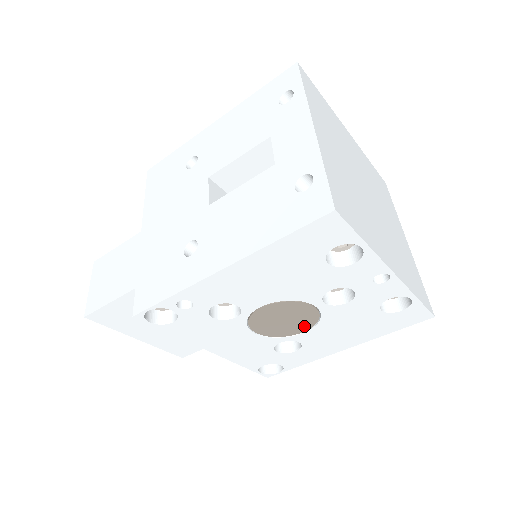
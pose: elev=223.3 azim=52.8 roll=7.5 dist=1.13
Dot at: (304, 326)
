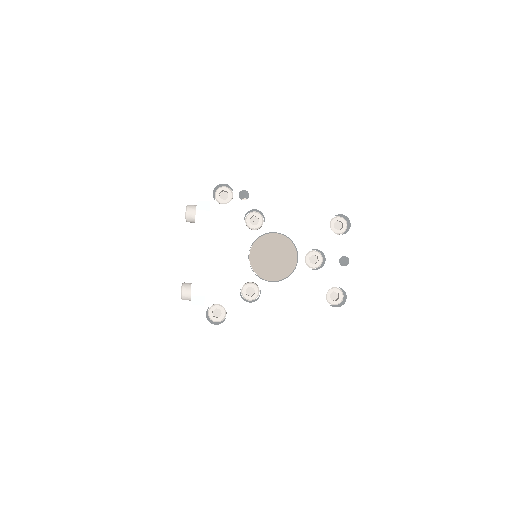
Dot at: (278, 275)
